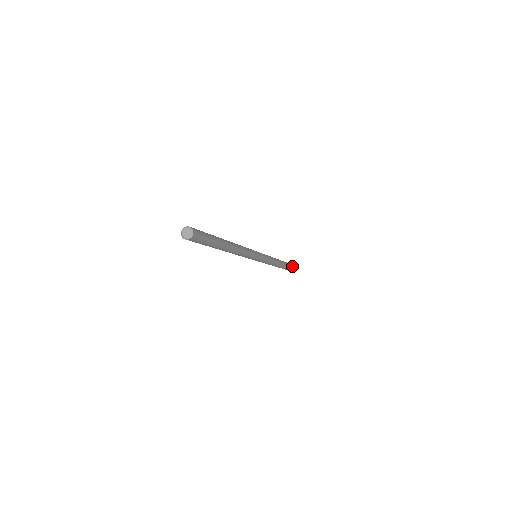
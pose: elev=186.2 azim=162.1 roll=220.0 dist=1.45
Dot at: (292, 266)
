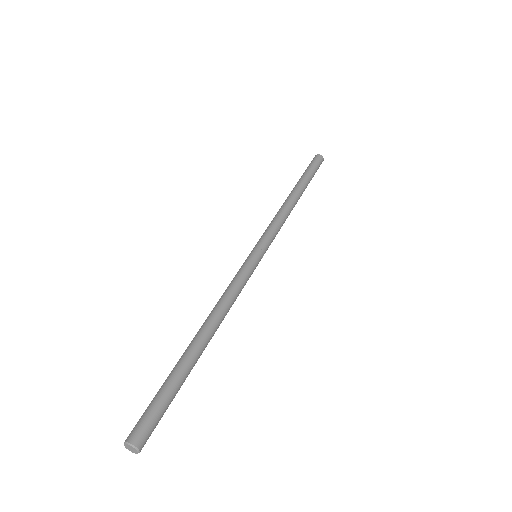
Dot at: occluded
